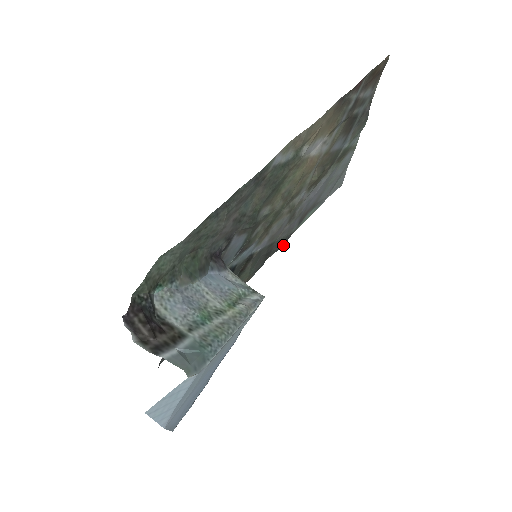
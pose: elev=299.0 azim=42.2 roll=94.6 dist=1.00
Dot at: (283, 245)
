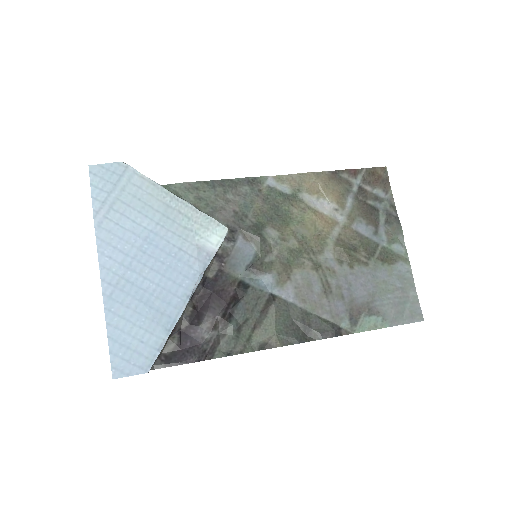
Dot at: (331, 336)
